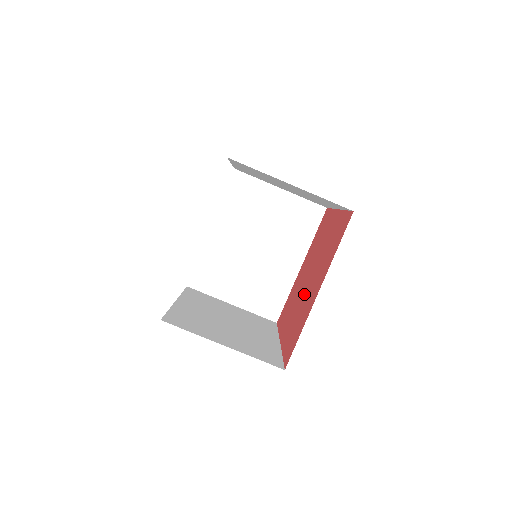
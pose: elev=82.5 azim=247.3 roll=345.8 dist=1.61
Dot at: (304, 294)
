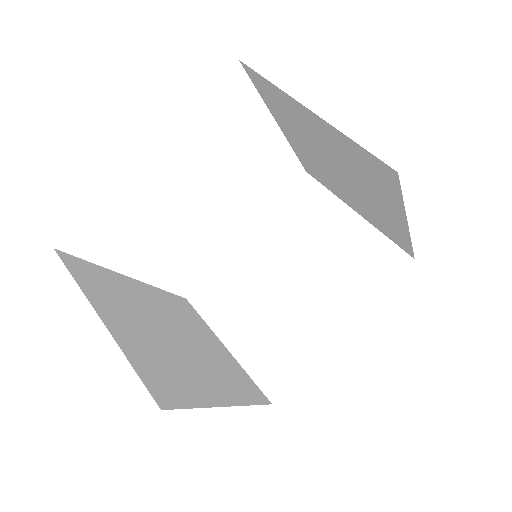
Dot at: occluded
